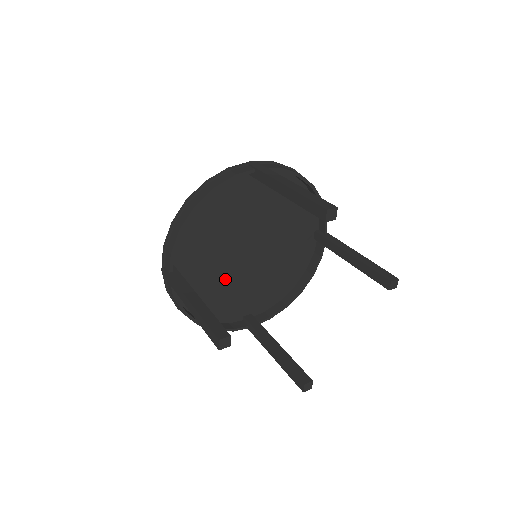
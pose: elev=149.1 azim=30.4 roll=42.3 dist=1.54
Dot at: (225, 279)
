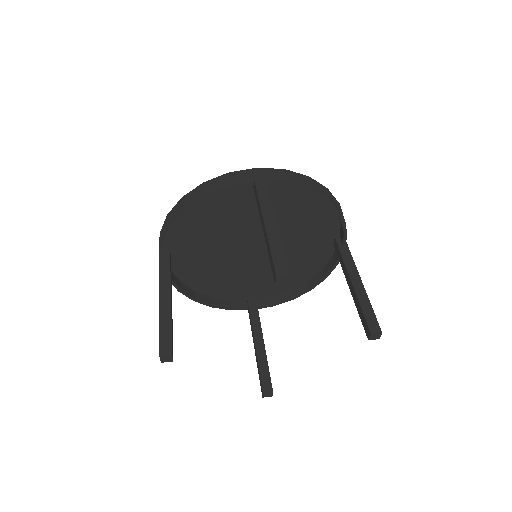
Dot at: (226, 266)
